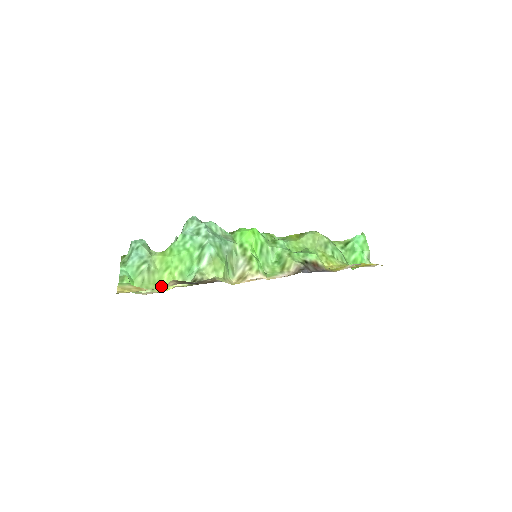
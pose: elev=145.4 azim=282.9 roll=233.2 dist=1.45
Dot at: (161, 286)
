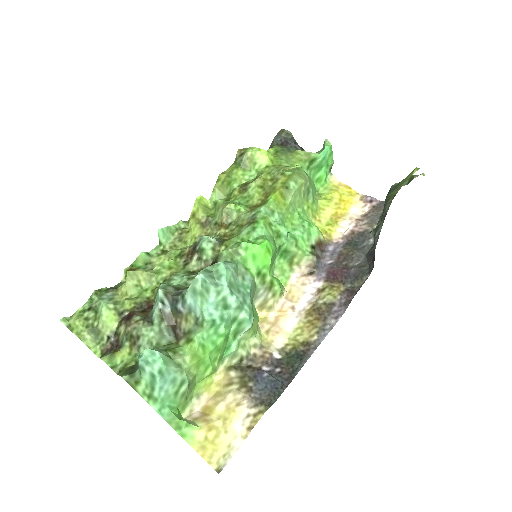
Dot at: (203, 384)
